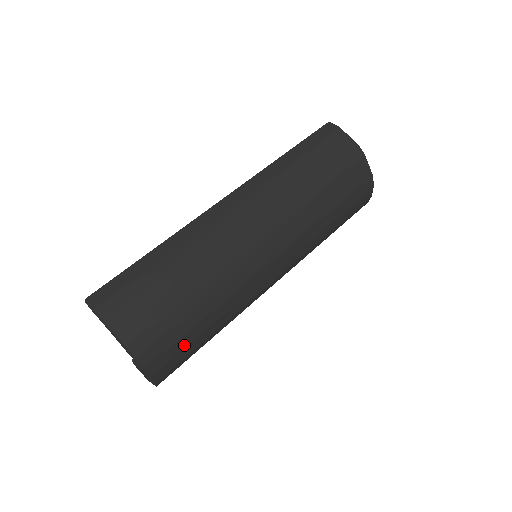
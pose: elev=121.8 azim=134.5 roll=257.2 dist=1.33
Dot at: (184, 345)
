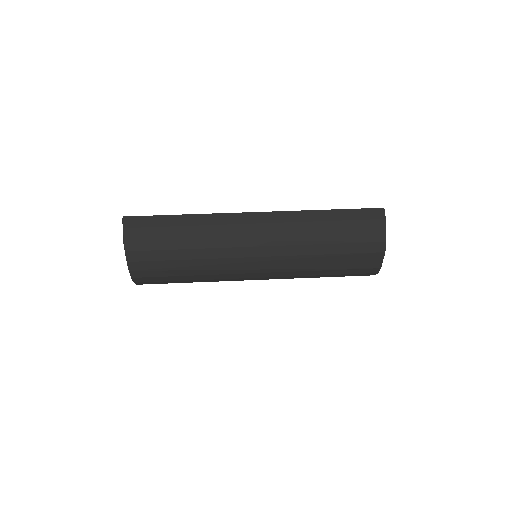
Dot at: (165, 280)
